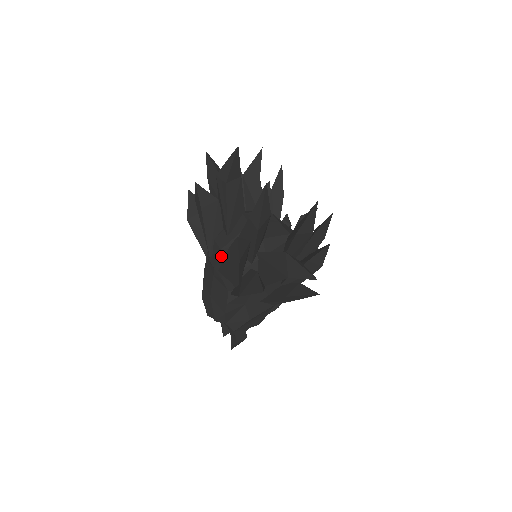
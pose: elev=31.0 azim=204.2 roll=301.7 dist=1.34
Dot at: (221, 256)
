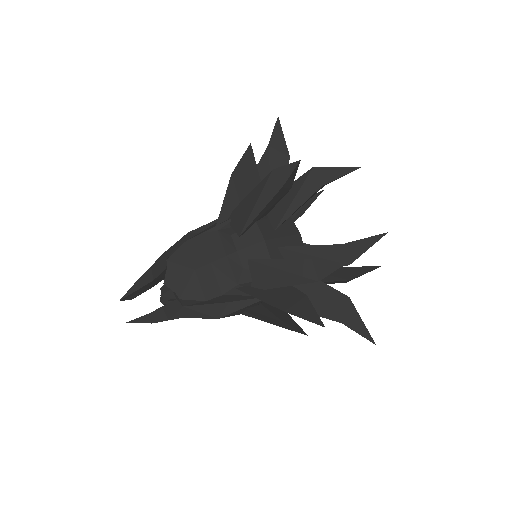
Dot at: (261, 247)
